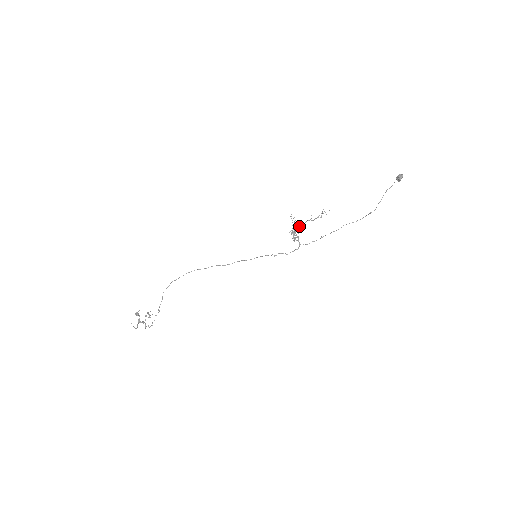
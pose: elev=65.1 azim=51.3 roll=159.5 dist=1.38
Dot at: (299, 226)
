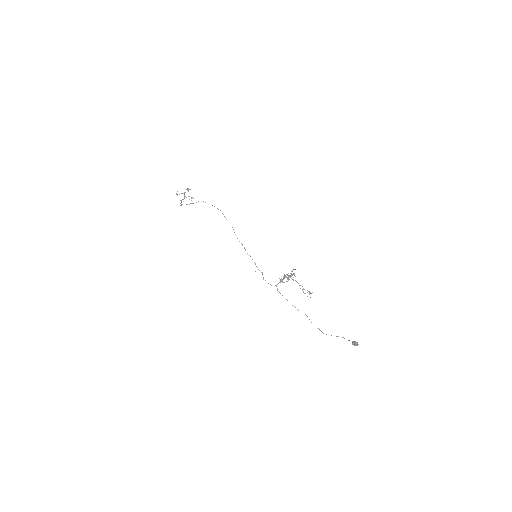
Dot at: (293, 279)
